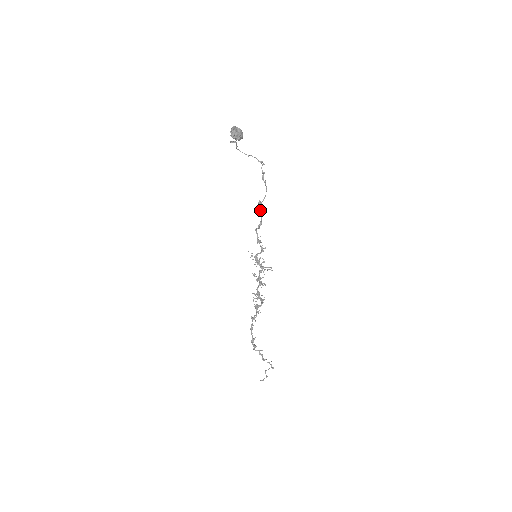
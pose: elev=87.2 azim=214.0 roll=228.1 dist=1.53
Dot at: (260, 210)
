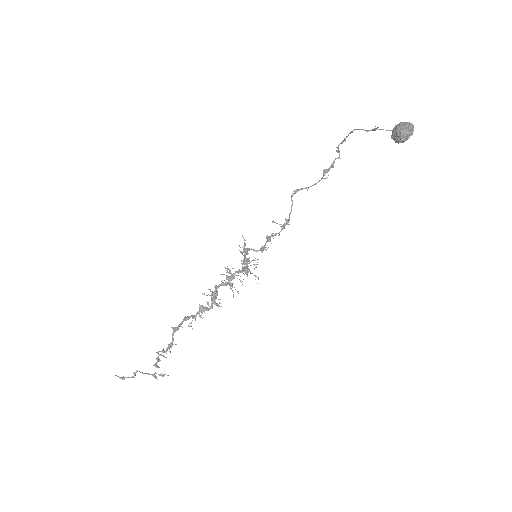
Dot at: occluded
